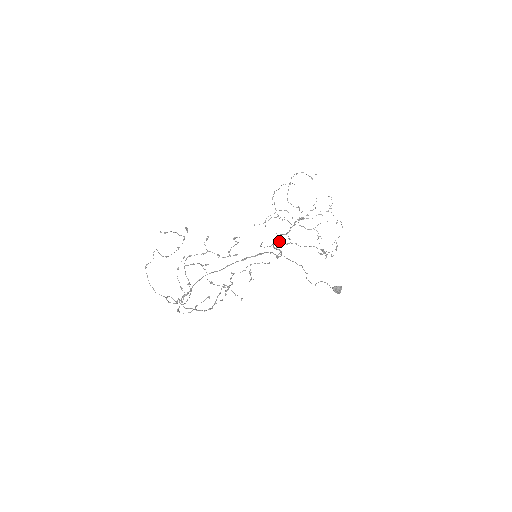
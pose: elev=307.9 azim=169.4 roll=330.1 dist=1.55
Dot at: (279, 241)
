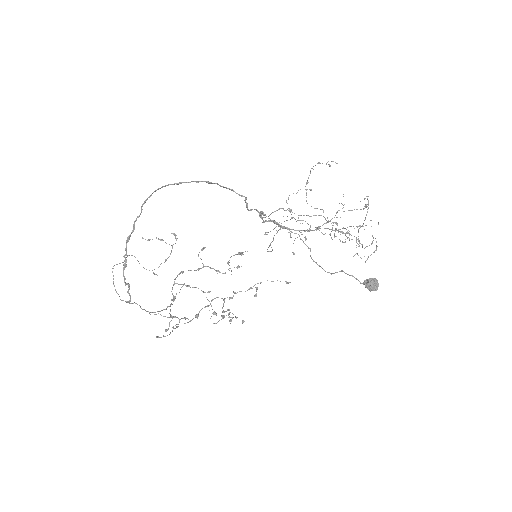
Dot at: occluded
